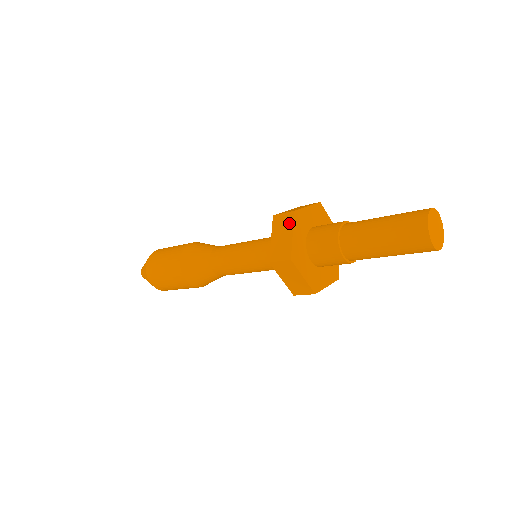
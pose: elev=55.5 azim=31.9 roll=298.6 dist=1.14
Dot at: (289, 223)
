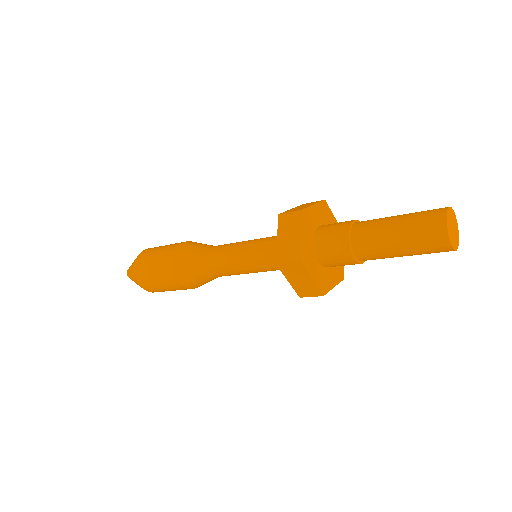
Dot at: (297, 223)
